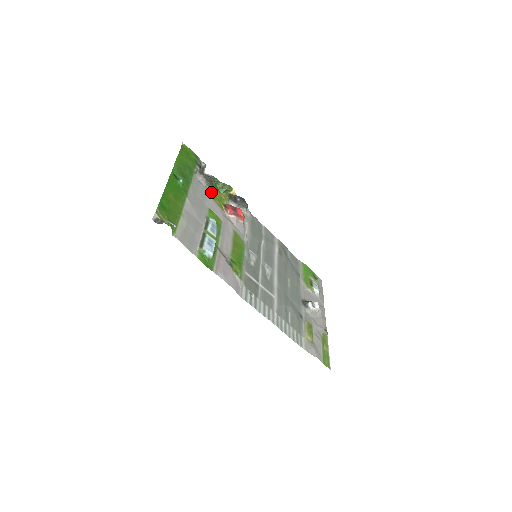
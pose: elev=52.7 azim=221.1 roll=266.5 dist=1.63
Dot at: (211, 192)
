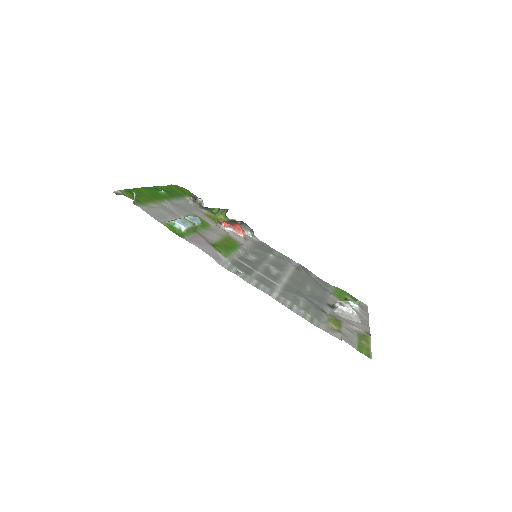
Dot at: (204, 212)
